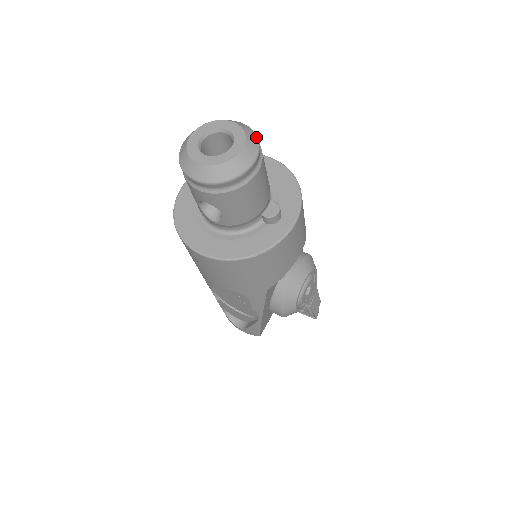
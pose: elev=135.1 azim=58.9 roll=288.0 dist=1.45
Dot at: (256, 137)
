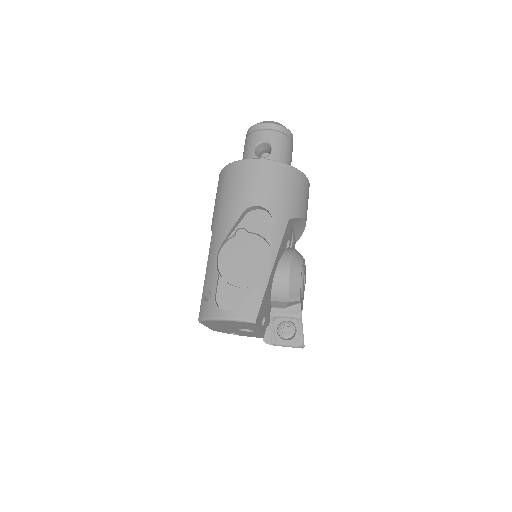
Dot at: occluded
